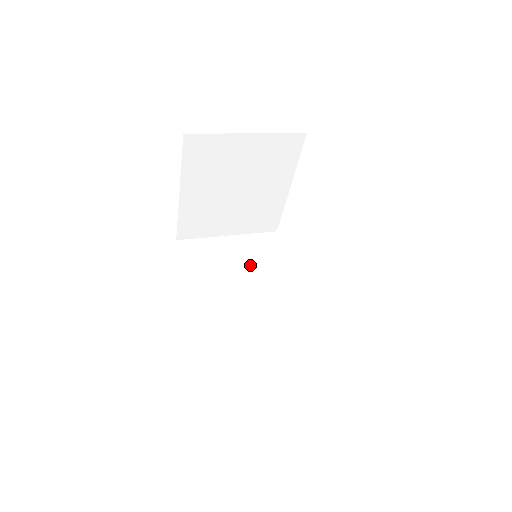
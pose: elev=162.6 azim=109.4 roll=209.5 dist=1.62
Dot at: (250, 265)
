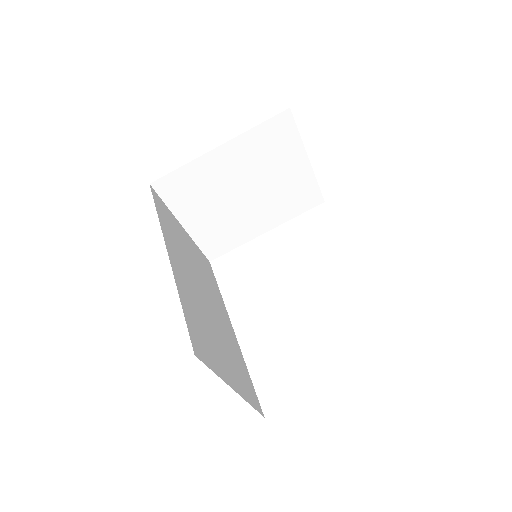
Dot at: (200, 267)
